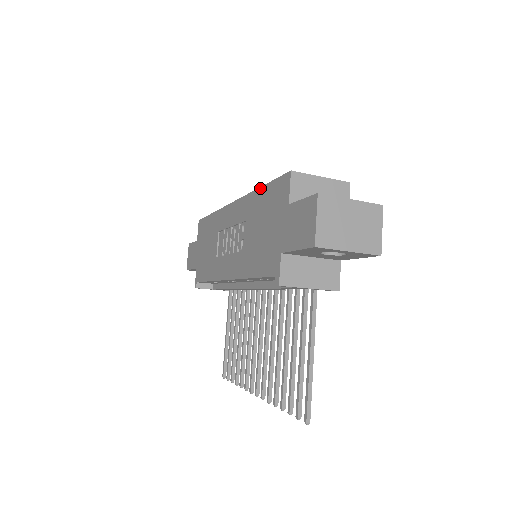
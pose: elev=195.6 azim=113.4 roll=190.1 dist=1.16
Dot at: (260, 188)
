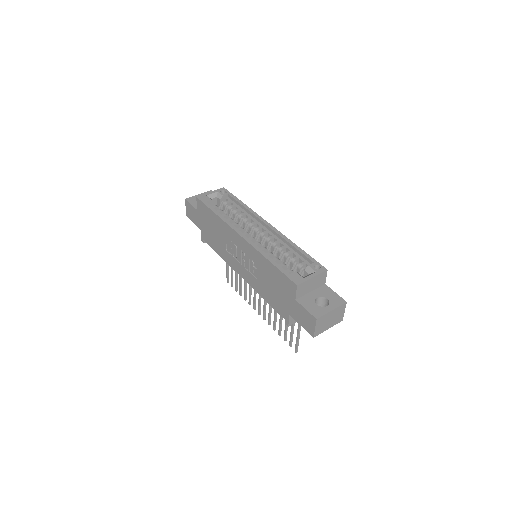
Dot at: (270, 262)
